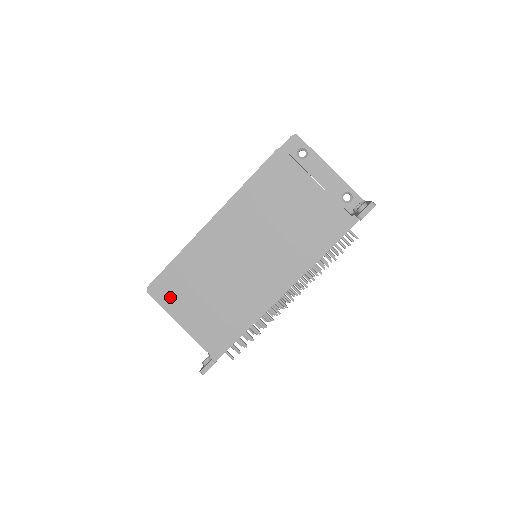
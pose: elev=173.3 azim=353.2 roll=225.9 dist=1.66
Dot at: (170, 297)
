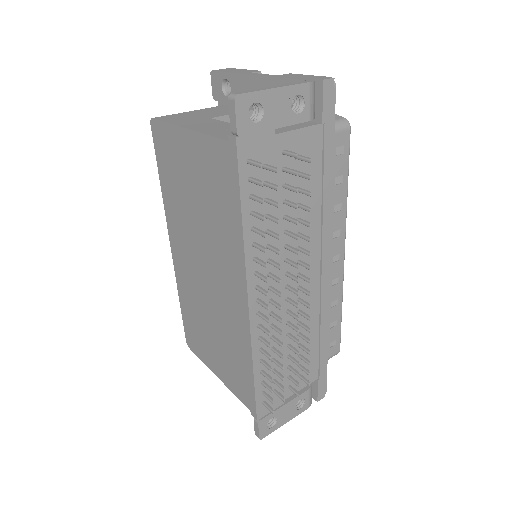
Dot at: (199, 348)
